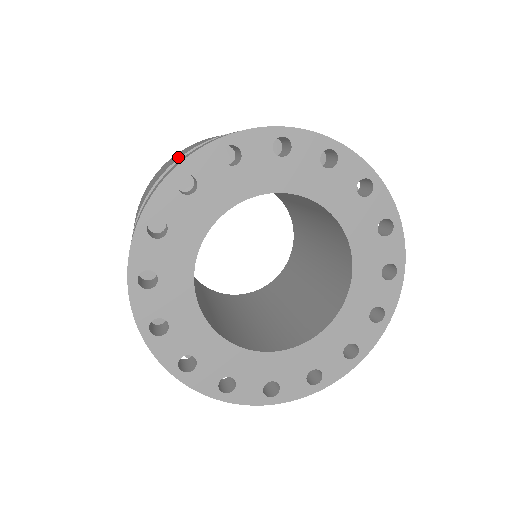
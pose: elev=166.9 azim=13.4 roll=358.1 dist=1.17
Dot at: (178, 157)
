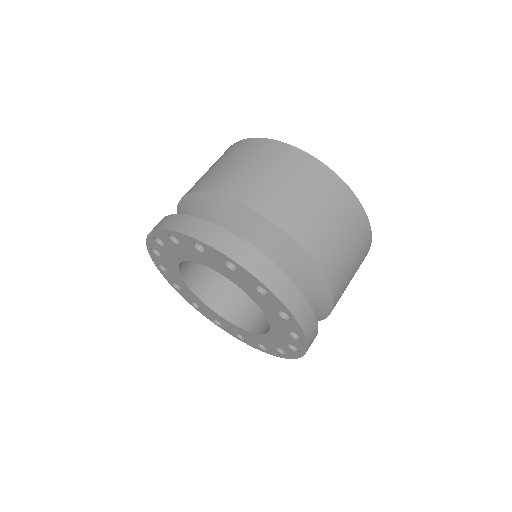
Dot at: occluded
